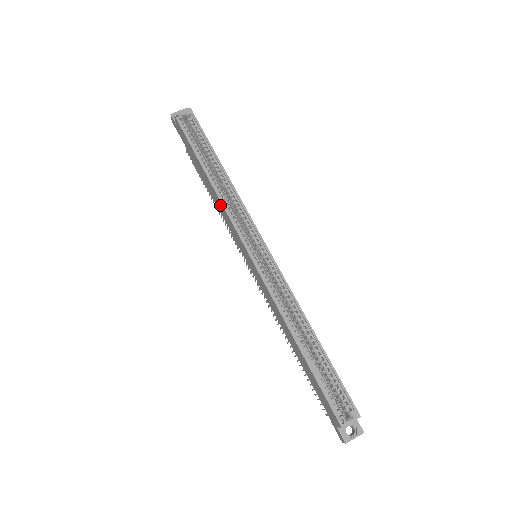
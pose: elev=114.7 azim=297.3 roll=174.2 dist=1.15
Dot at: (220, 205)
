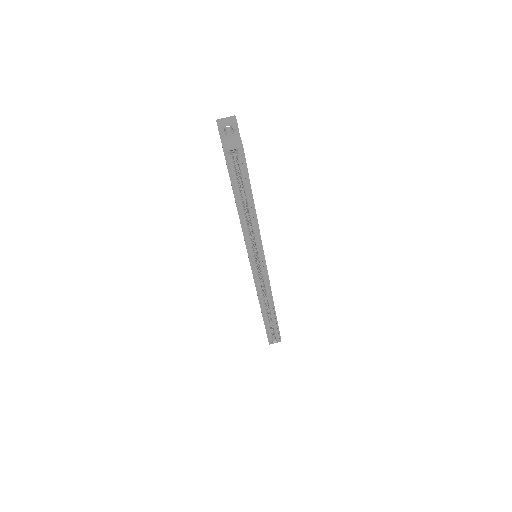
Dot at: occluded
